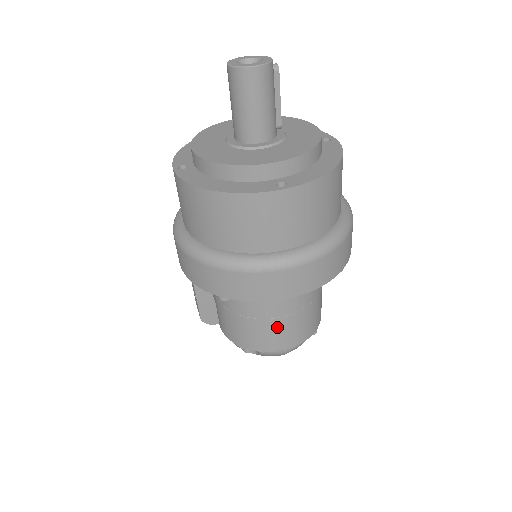
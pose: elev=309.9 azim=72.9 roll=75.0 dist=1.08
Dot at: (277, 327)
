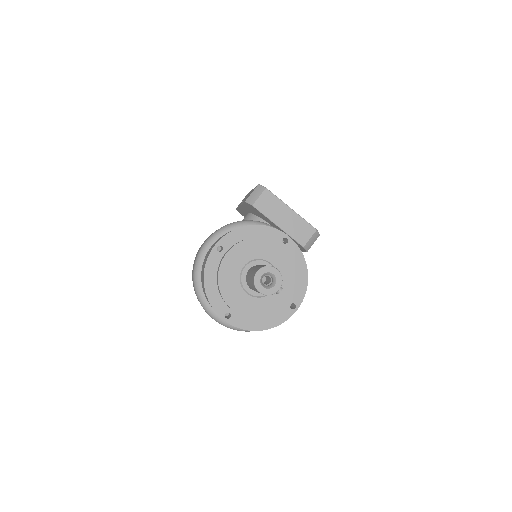
Dot at: occluded
